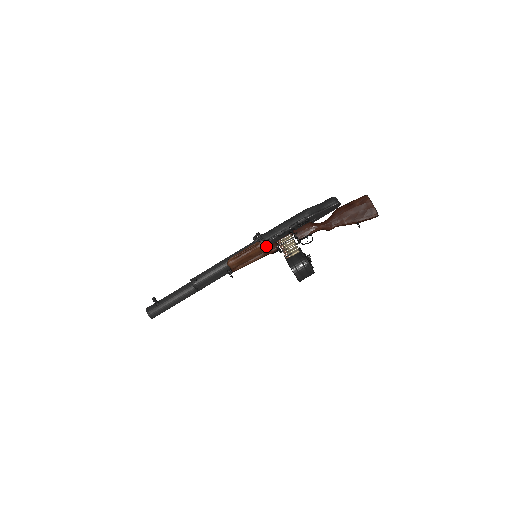
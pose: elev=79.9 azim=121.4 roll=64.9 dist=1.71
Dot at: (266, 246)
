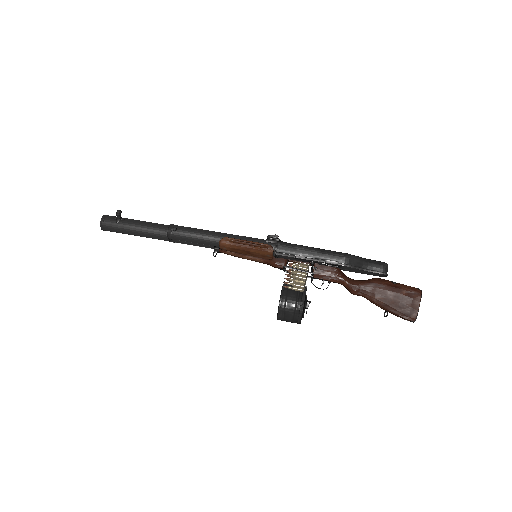
Dot at: (274, 255)
